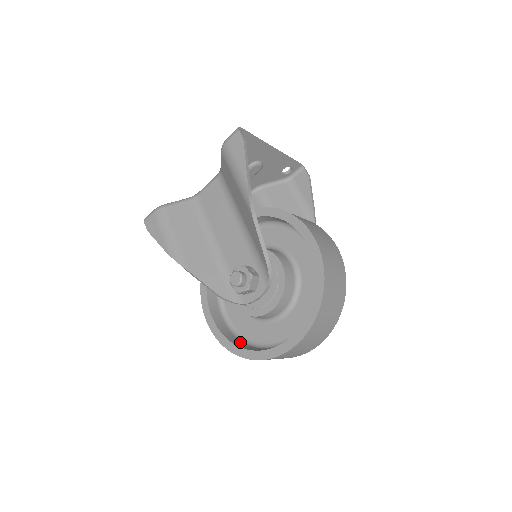
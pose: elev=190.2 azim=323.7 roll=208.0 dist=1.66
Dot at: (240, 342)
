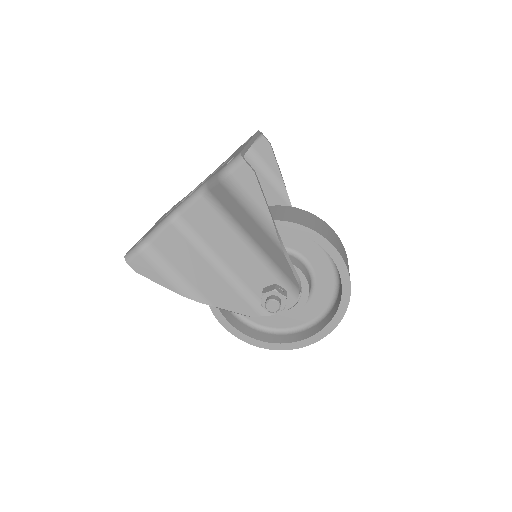
Dot at: (263, 335)
